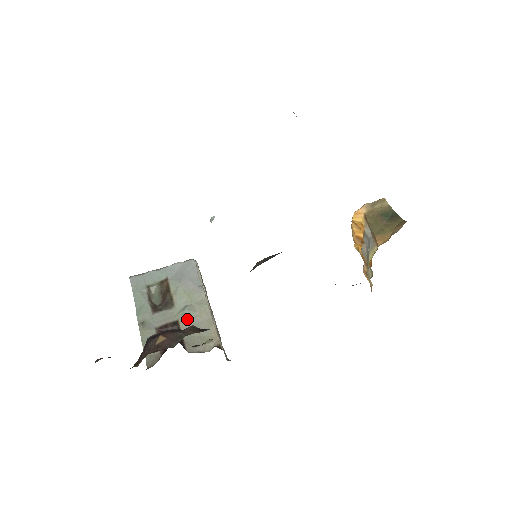
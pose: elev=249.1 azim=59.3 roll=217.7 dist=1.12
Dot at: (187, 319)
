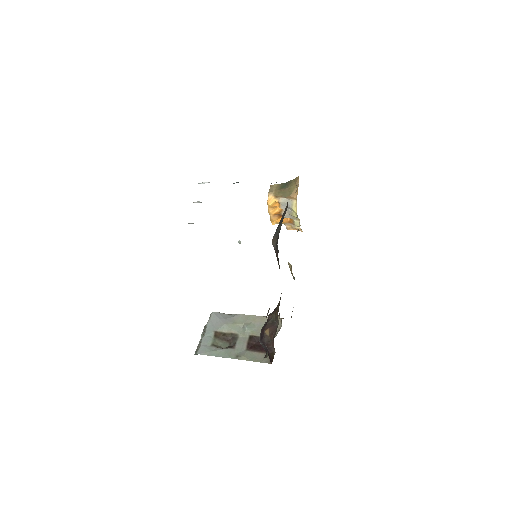
Dot at: (252, 330)
